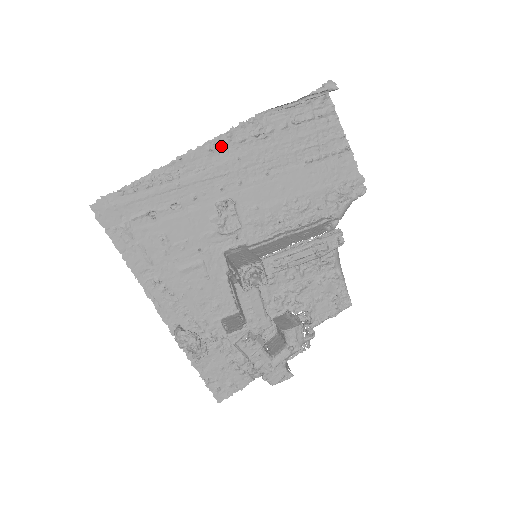
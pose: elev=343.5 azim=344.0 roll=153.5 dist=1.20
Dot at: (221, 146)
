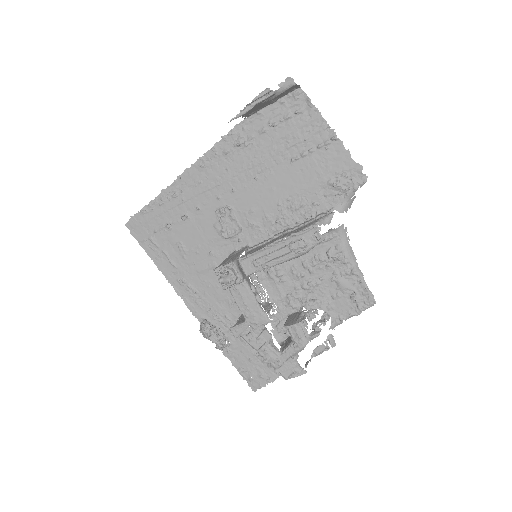
Dot at: (211, 161)
